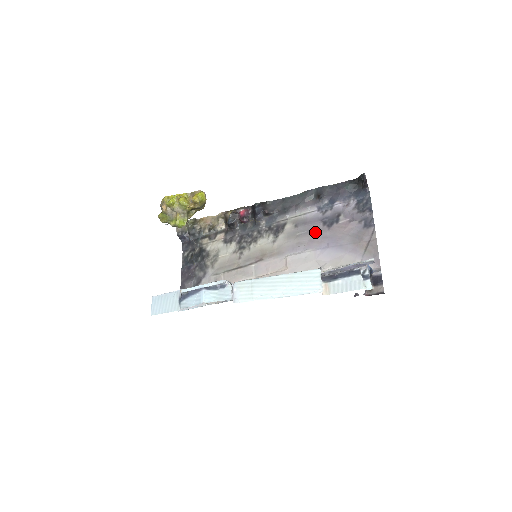
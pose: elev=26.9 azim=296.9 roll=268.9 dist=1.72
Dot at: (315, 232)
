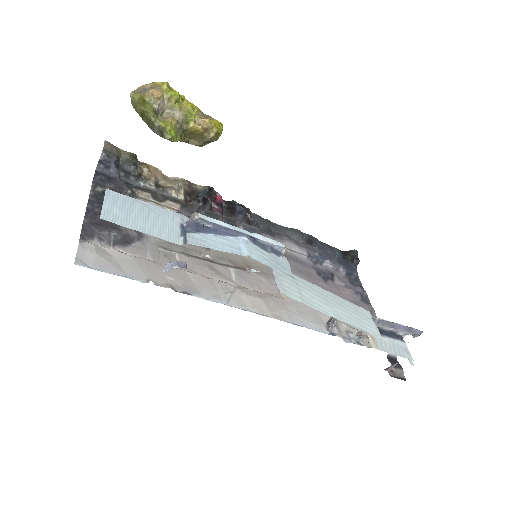
Dot at: (310, 276)
